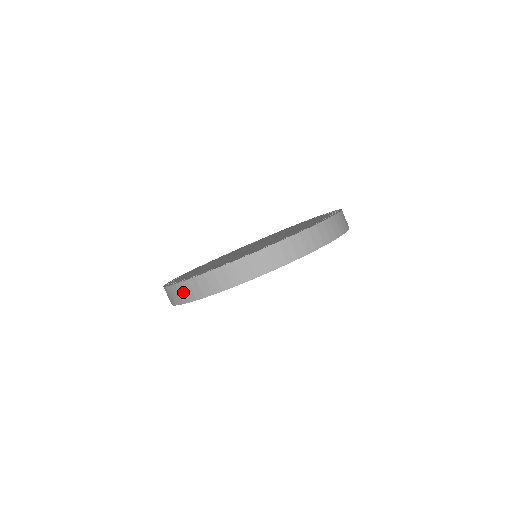
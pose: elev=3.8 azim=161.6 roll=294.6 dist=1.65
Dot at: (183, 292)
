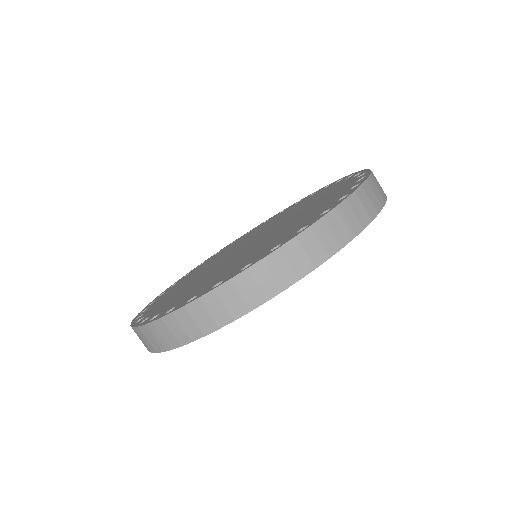
Dot at: (139, 338)
